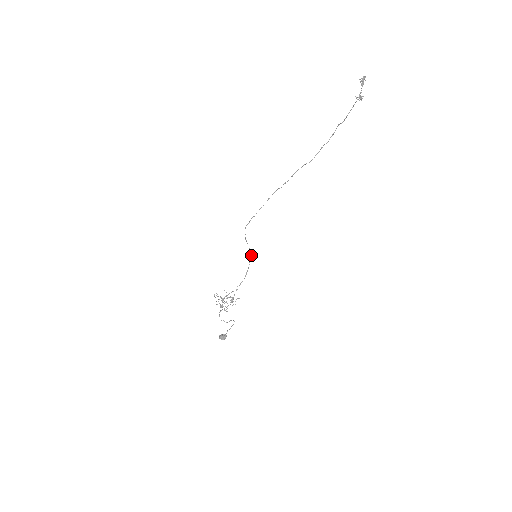
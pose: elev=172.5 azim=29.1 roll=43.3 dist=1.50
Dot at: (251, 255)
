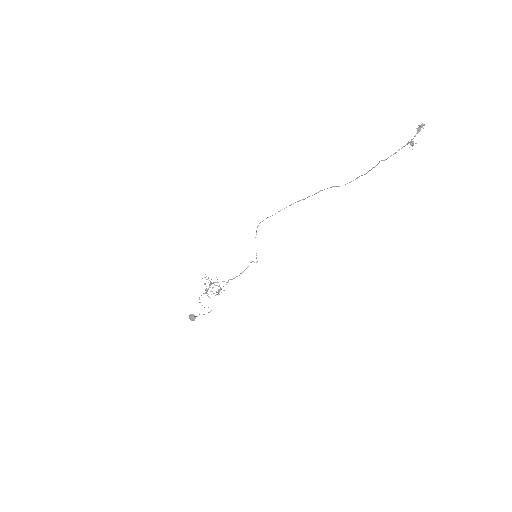
Dot at: (256, 257)
